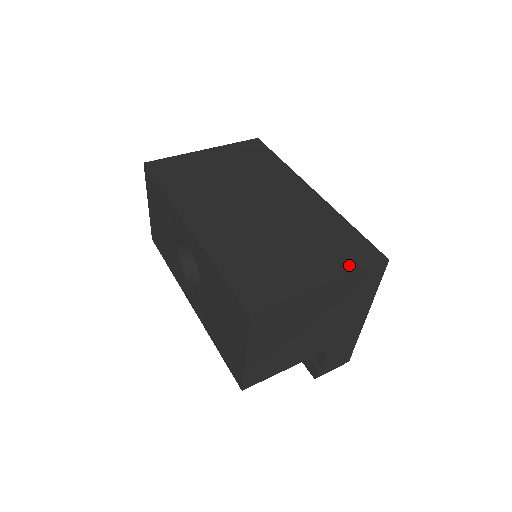
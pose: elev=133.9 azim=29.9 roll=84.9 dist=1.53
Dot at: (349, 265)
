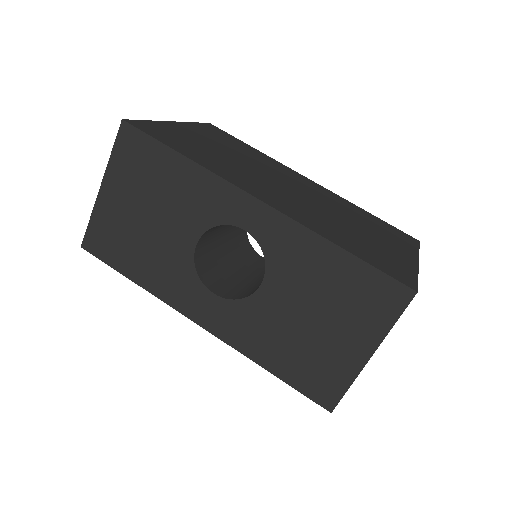
Dot at: (408, 245)
